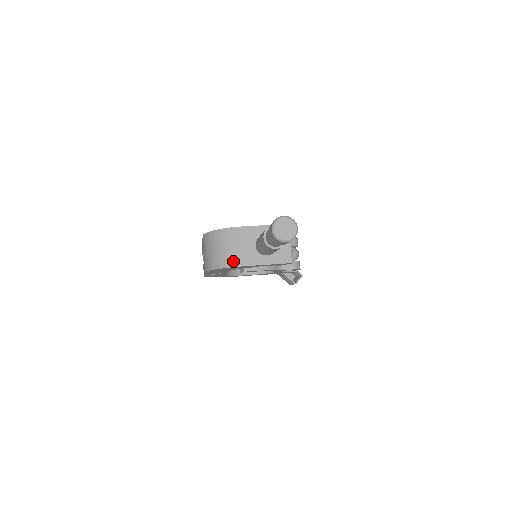
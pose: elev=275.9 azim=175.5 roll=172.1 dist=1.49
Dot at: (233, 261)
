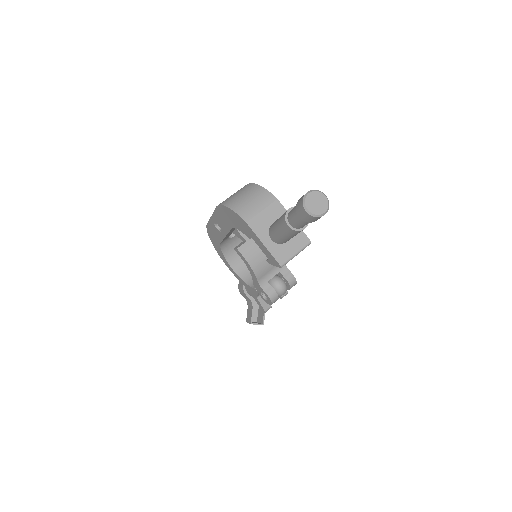
Dot at: (246, 213)
